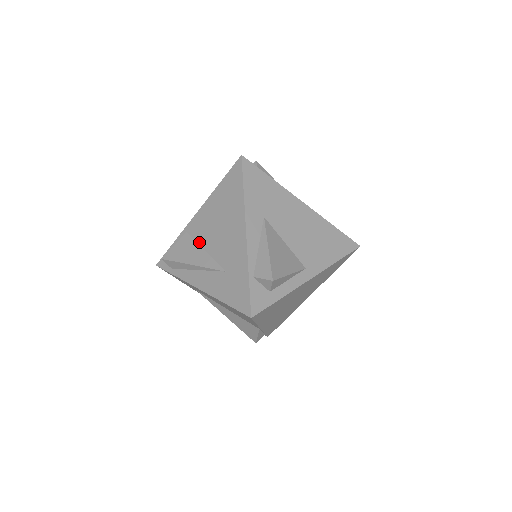
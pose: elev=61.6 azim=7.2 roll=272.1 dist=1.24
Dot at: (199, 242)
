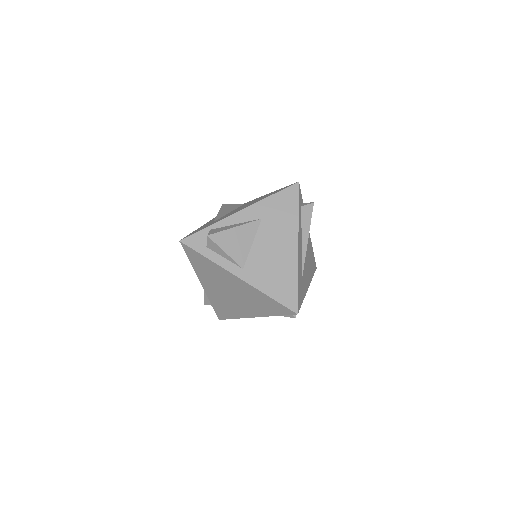
Dot at: (237, 208)
